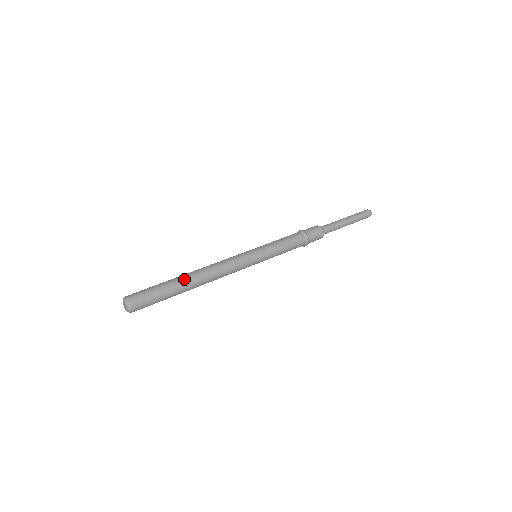
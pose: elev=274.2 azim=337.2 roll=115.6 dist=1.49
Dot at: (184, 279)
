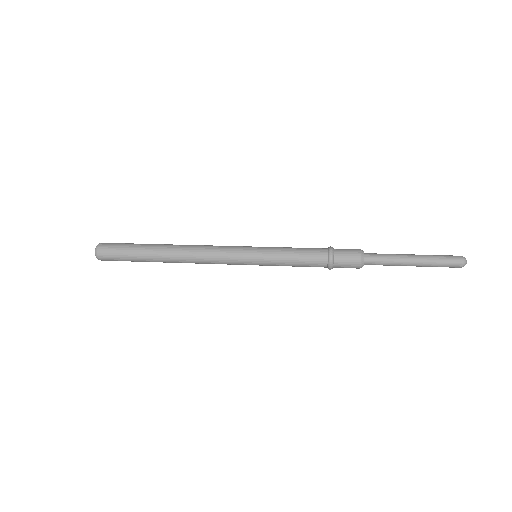
Dot at: (157, 255)
